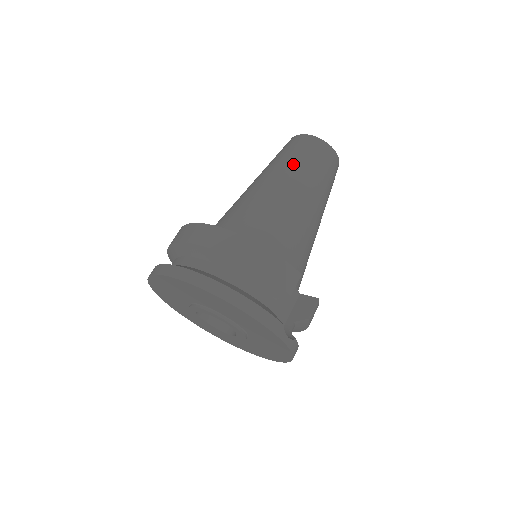
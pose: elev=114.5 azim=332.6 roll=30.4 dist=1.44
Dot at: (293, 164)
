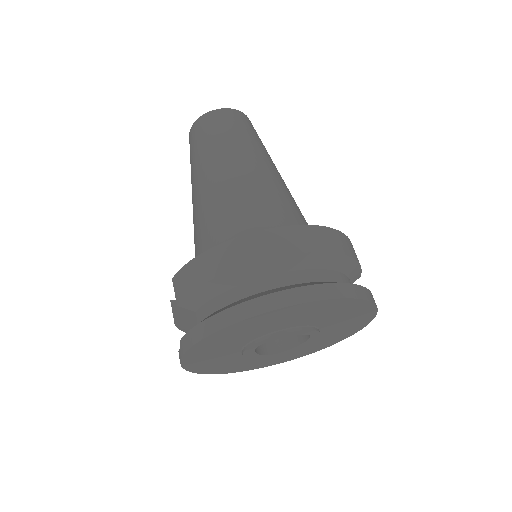
Dot at: (253, 143)
